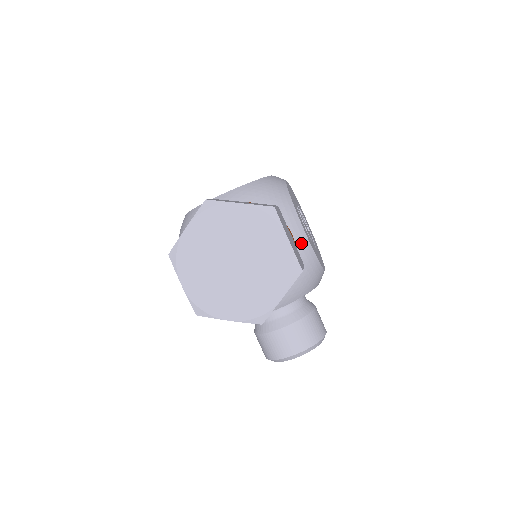
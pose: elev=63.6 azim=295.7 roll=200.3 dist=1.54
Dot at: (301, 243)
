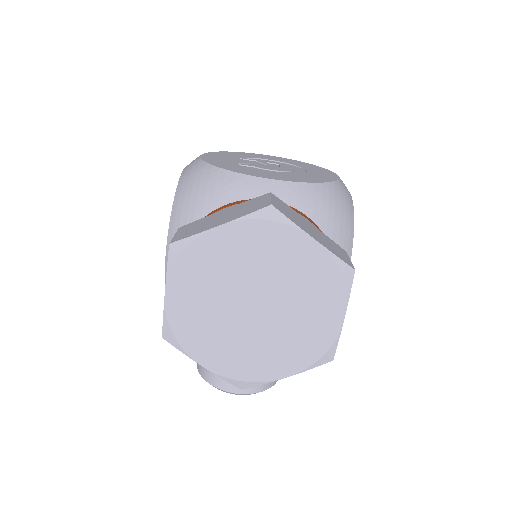
Dot at: occluded
